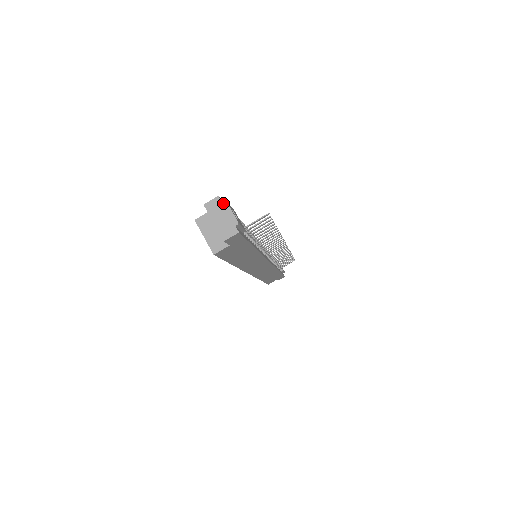
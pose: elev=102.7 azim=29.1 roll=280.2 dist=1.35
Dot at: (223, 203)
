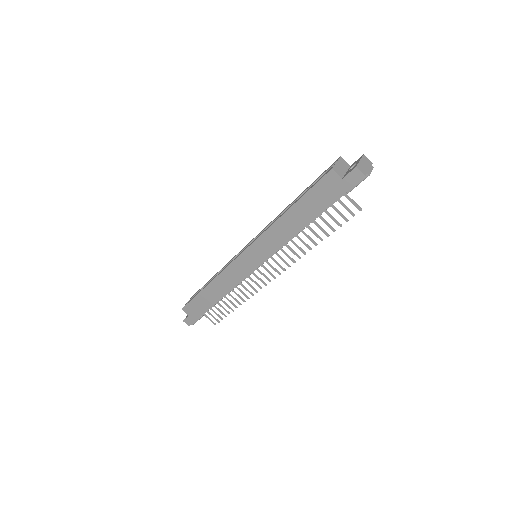
Dot at: (372, 166)
